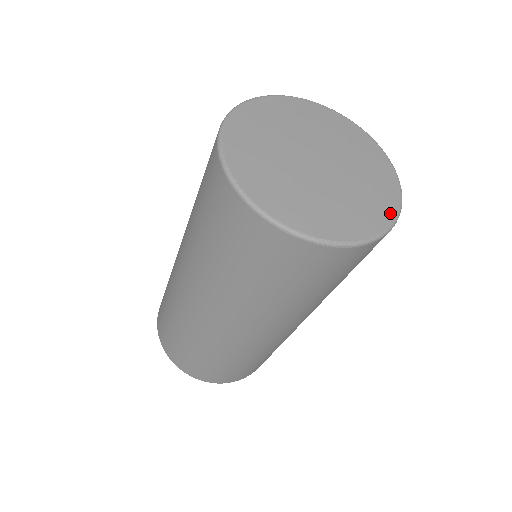
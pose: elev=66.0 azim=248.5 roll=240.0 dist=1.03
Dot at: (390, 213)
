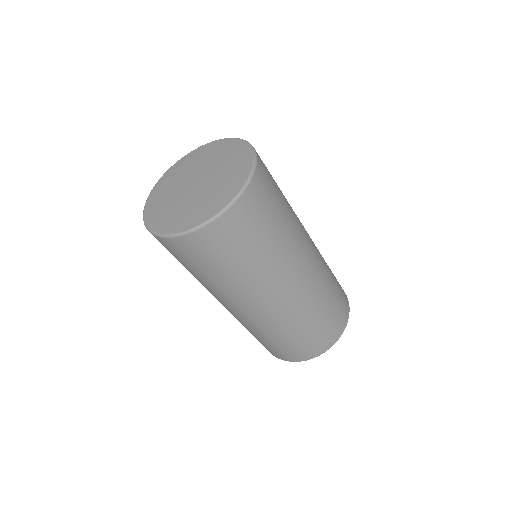
Dot at: (249, 159)
